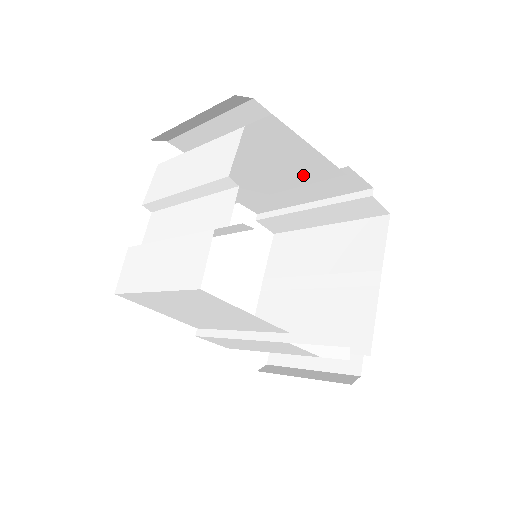
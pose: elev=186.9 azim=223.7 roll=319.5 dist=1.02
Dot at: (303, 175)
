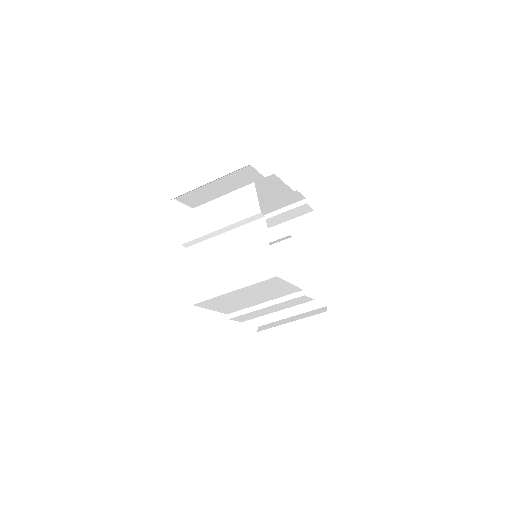
Dot at: (273, 201)
